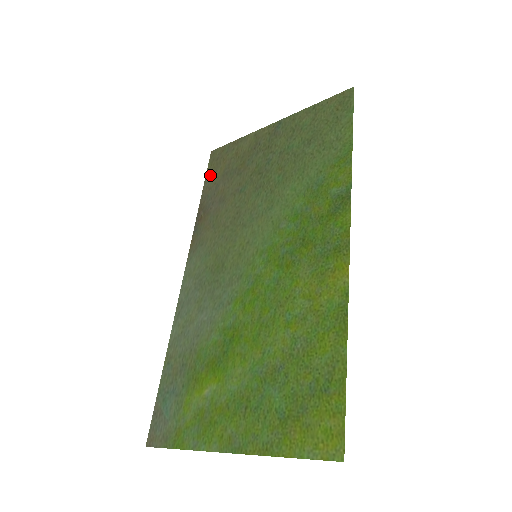
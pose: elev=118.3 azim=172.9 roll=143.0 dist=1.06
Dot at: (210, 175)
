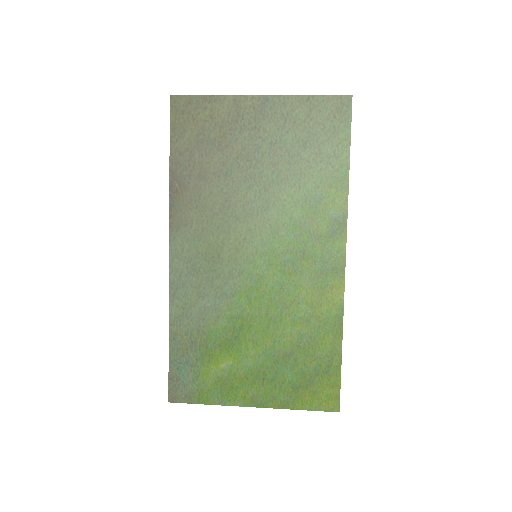
Dot at: (177, 134)
